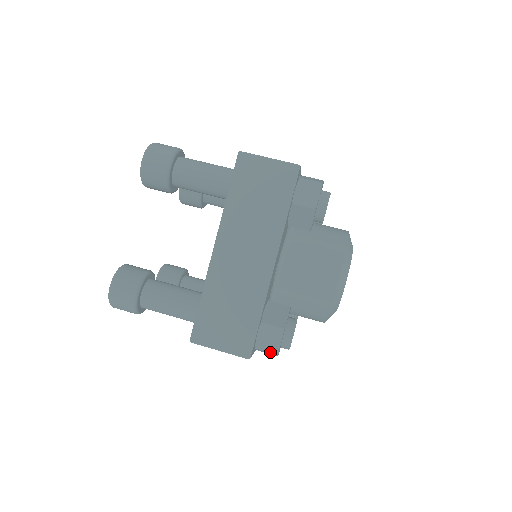
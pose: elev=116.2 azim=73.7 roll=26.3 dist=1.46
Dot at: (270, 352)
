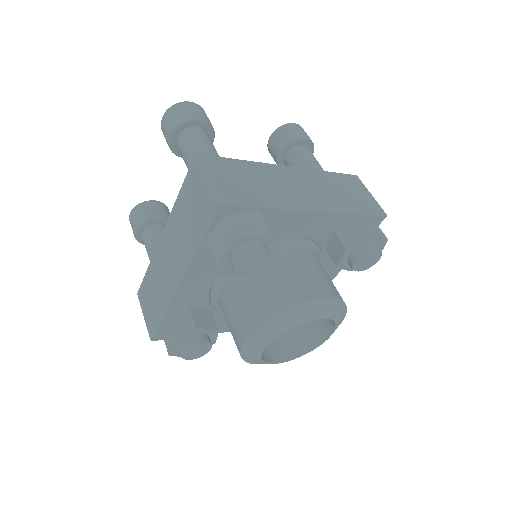
Dot at: (234, 229)
